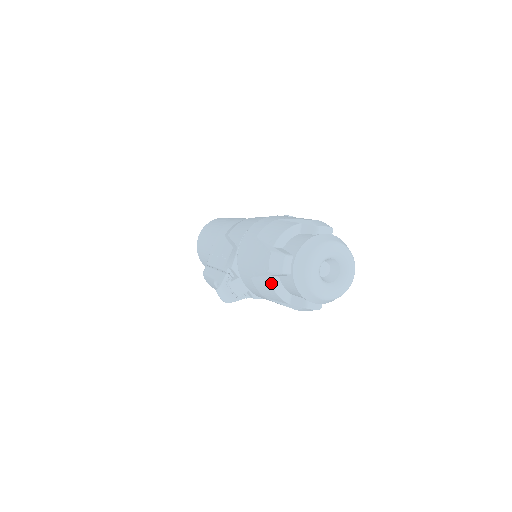
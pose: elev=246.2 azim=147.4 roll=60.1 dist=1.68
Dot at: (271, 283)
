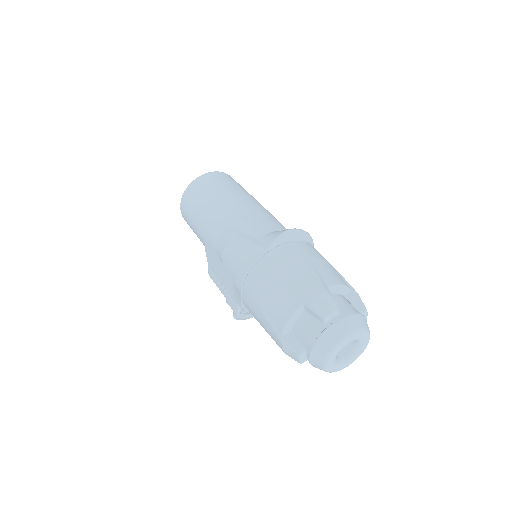
Dot at: occluded
